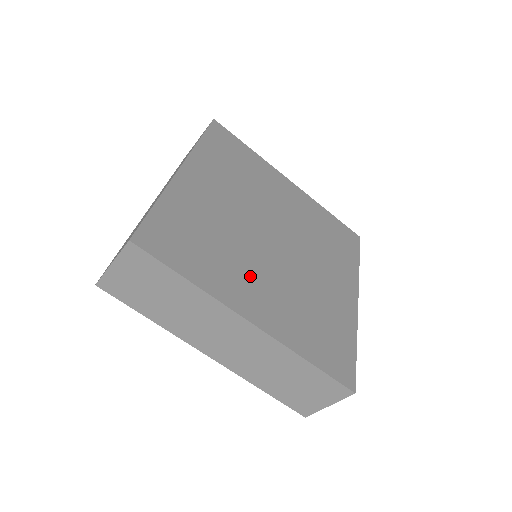
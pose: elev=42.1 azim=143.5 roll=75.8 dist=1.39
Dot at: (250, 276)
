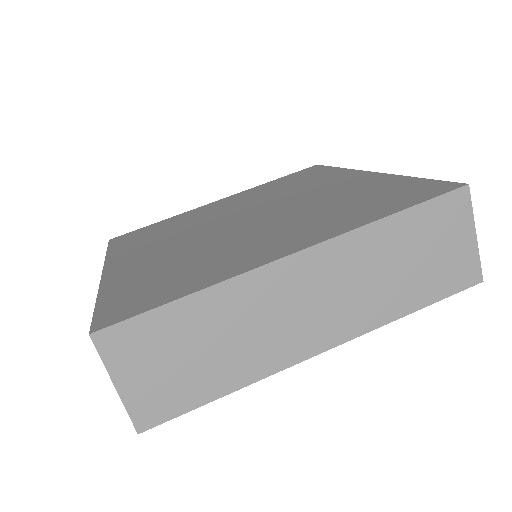
Dot at: (159, 246)
